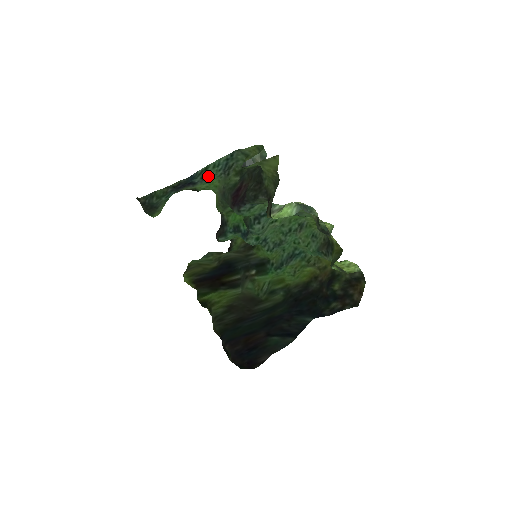
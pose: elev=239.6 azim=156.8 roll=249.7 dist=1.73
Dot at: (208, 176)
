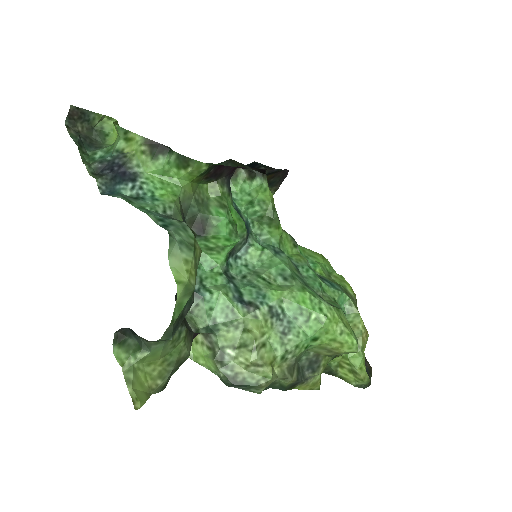
Dot at: (141, 200)
